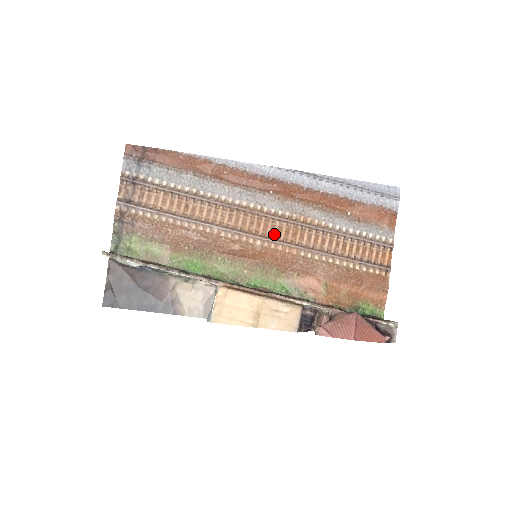
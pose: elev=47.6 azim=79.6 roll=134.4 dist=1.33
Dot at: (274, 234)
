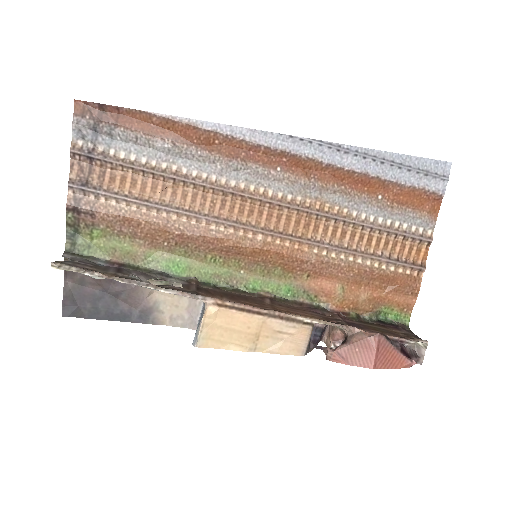
Dot at: (280, 225)
